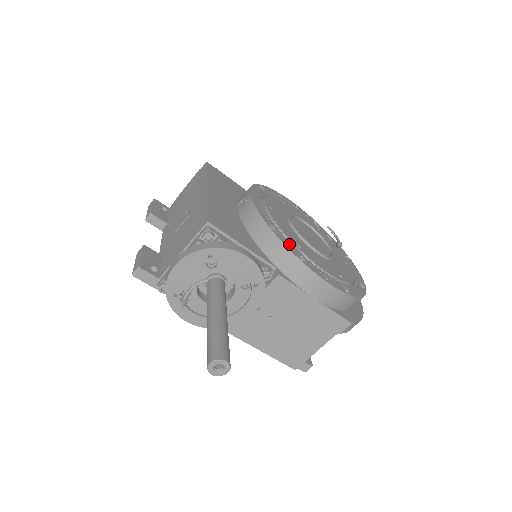
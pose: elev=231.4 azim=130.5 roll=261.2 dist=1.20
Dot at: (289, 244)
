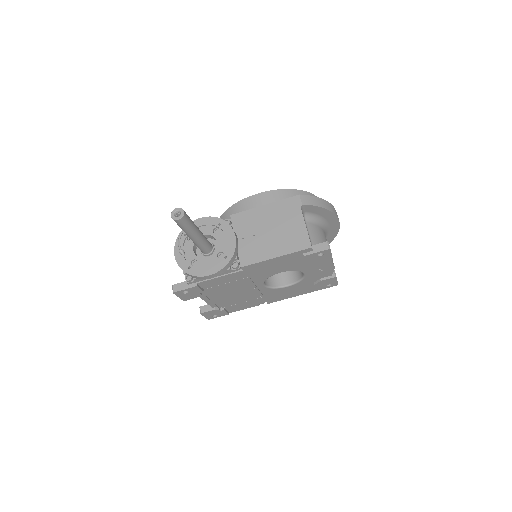
Dot at: occluded
